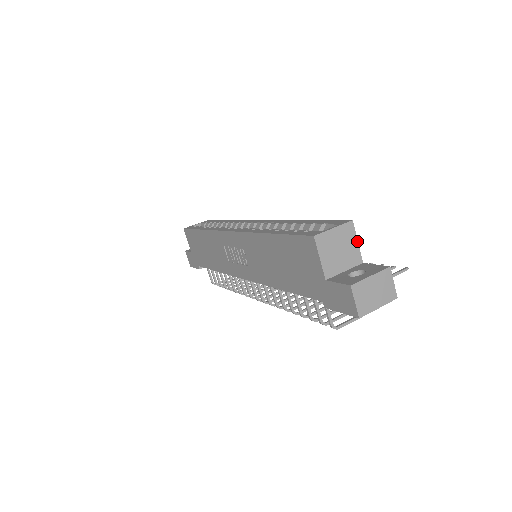
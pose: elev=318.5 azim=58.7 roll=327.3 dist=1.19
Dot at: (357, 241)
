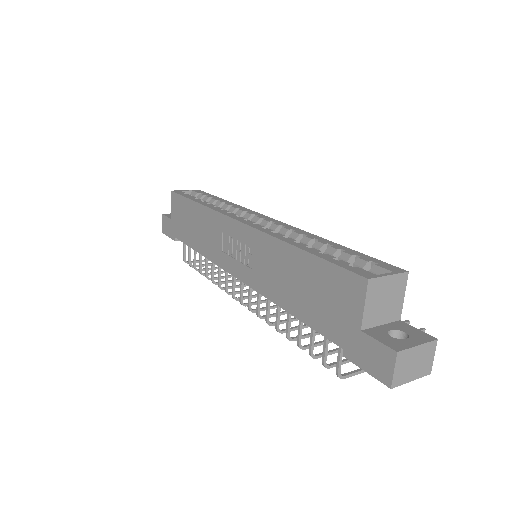
Dot at: (404, 295)
